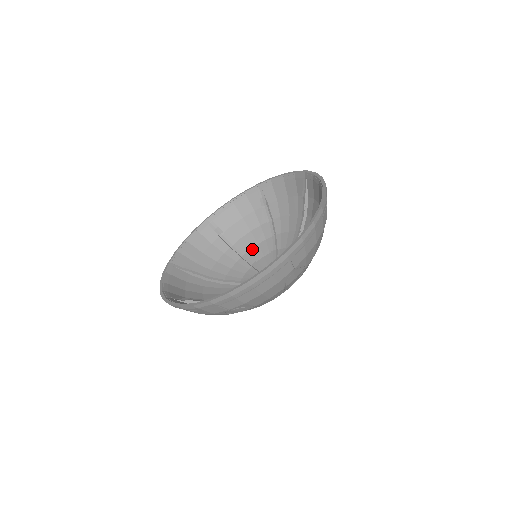
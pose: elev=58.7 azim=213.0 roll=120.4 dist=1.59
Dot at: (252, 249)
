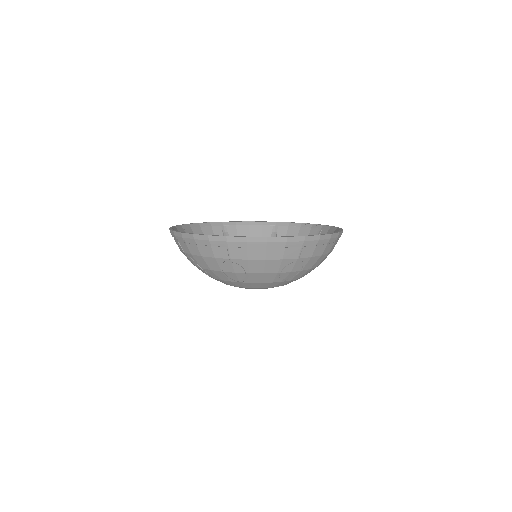
Dot at: occluded
